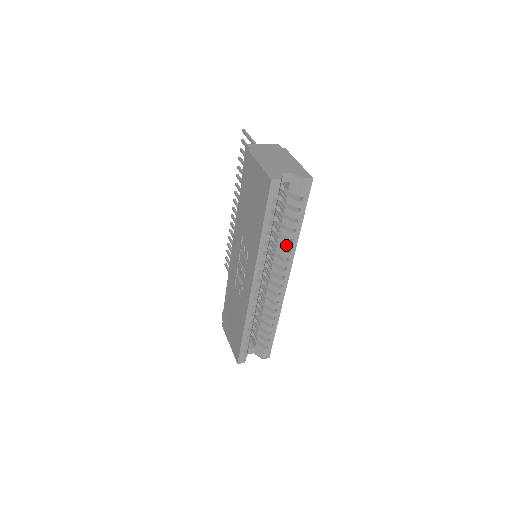
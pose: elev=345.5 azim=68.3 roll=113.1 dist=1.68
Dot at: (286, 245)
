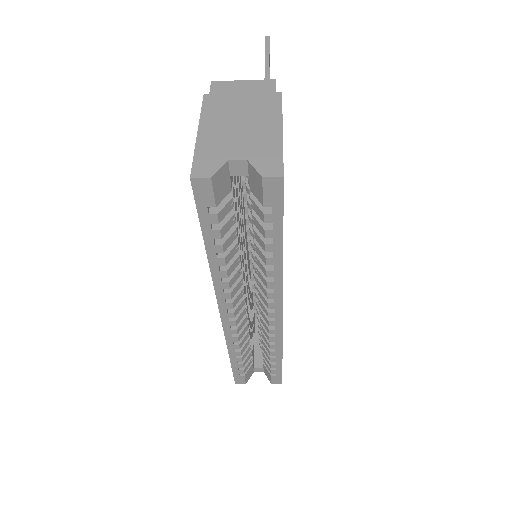
Dot at: (264, 271)
